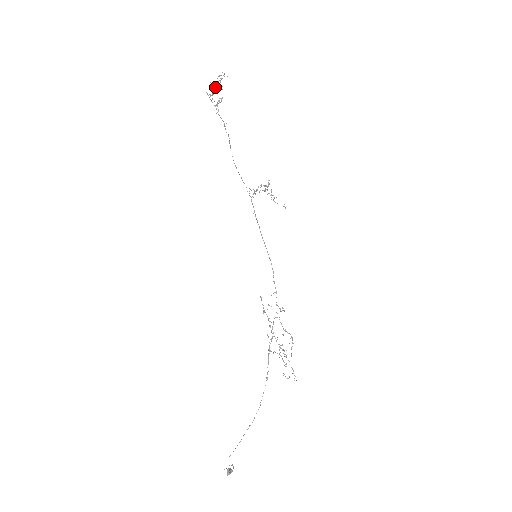
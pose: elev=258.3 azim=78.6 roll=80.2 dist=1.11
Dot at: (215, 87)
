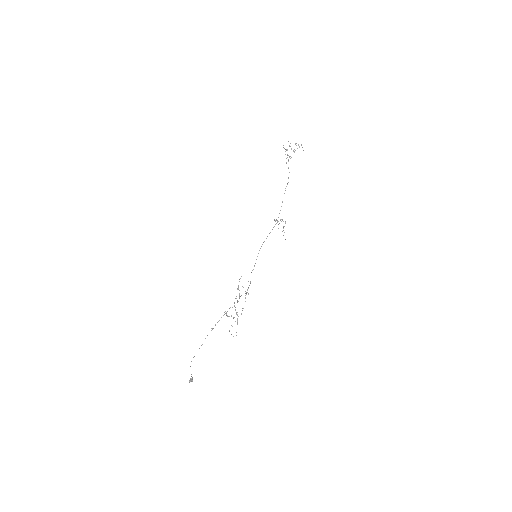
Dot at: (290, 146)
